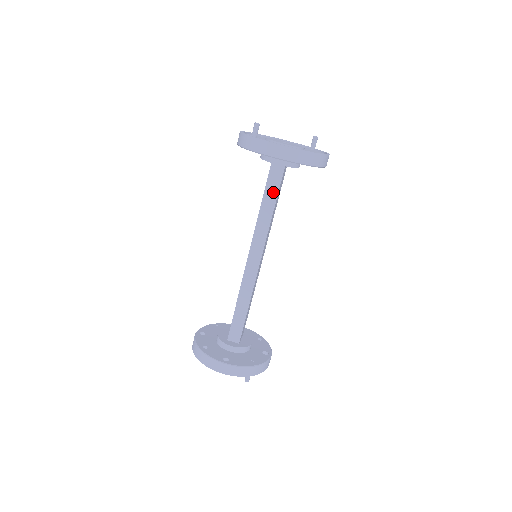
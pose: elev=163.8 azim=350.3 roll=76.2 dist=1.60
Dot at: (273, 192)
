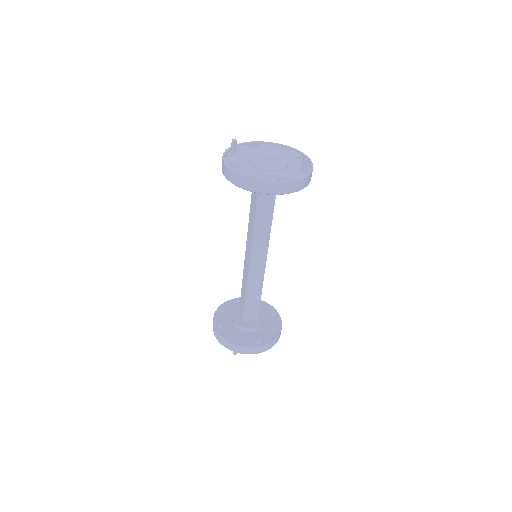
Dot at: (254, 204)
